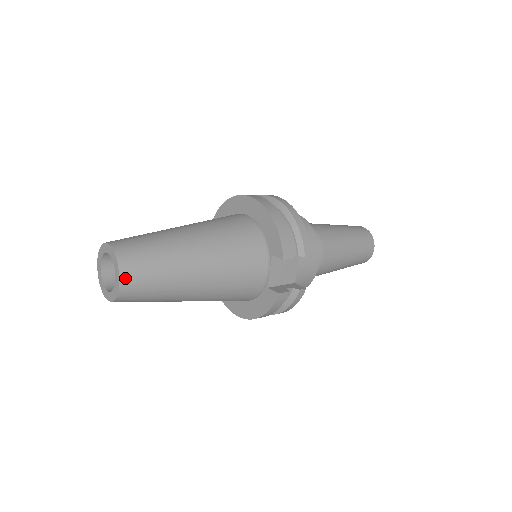
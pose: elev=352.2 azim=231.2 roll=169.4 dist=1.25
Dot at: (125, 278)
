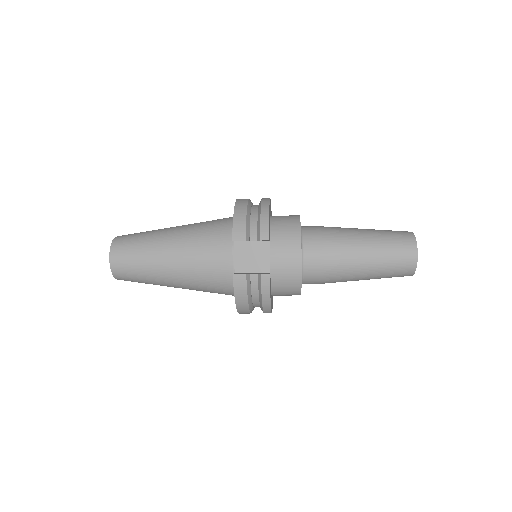
Dot at: (113, 256)
